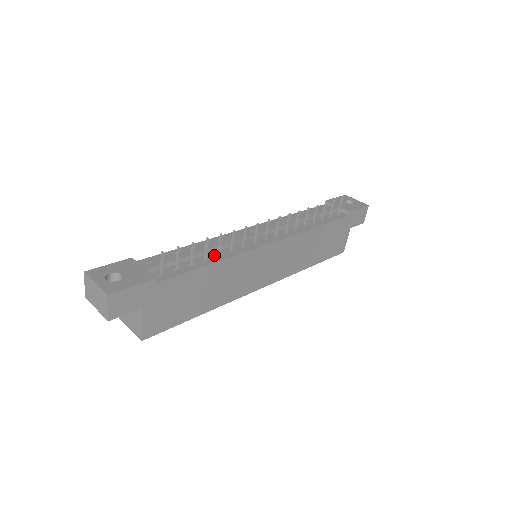
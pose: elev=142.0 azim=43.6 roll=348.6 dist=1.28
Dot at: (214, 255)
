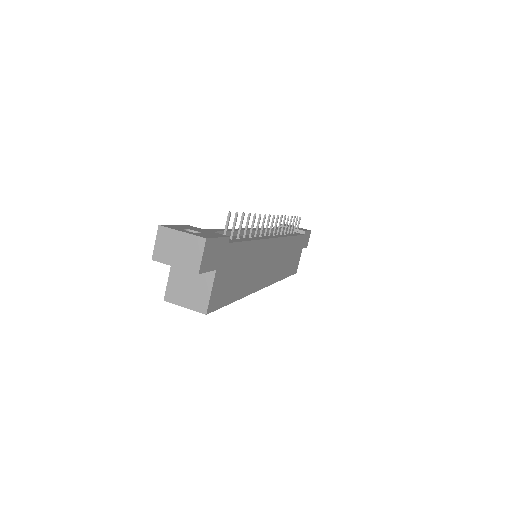
Dot at: (246, 237)
